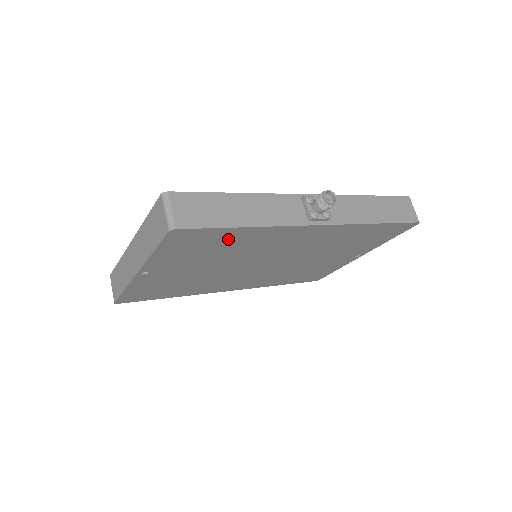
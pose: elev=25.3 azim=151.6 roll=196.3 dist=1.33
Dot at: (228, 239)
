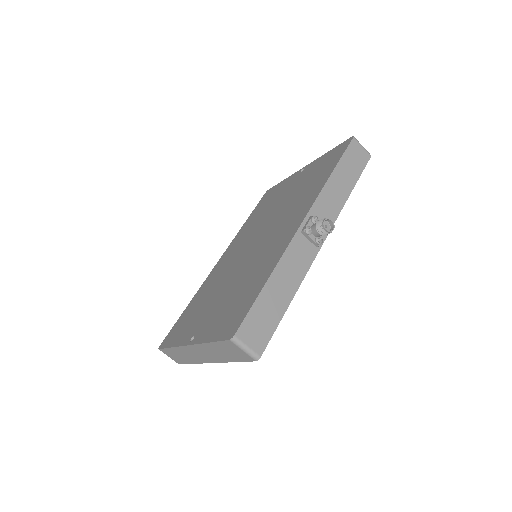
Dot at: occluded
